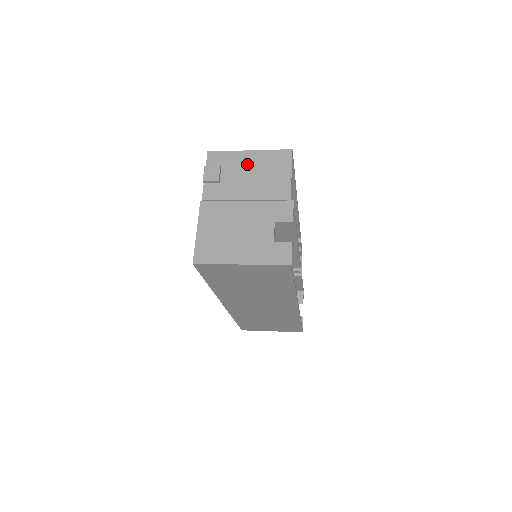
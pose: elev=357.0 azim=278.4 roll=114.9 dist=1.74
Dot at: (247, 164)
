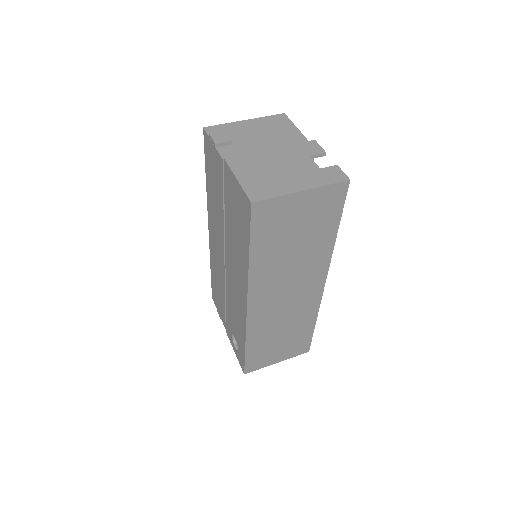
Dot at: (250, 128)
